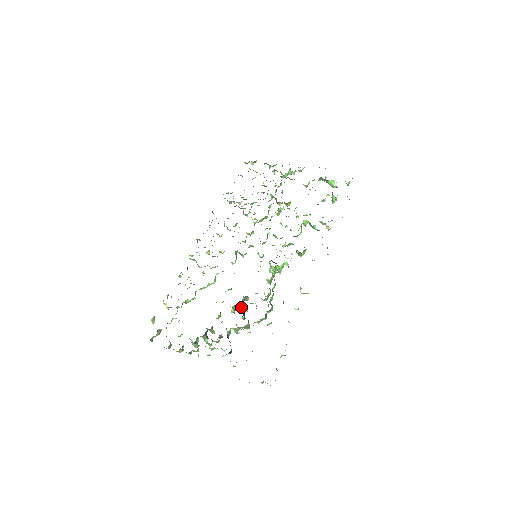
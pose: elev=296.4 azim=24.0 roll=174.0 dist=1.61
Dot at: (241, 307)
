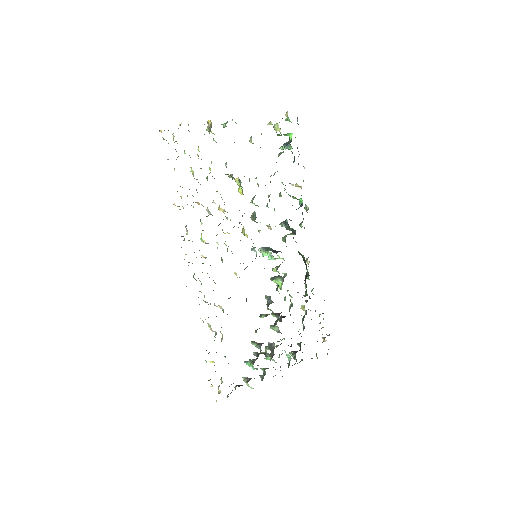
Dot at: occluded
